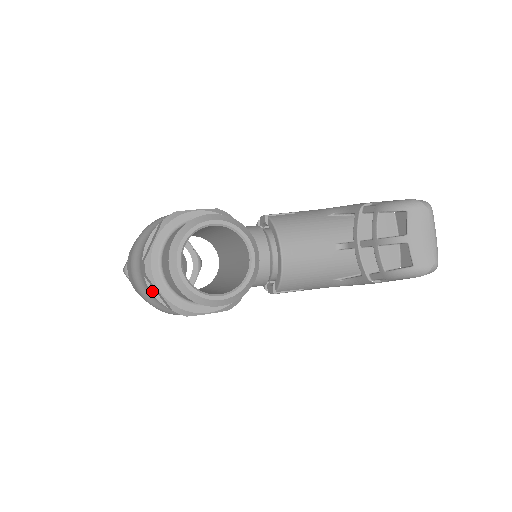
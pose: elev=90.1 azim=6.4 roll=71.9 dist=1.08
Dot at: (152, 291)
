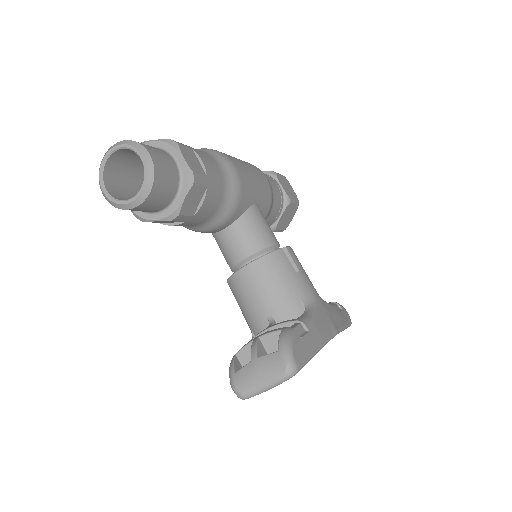
Dot at: occluded
